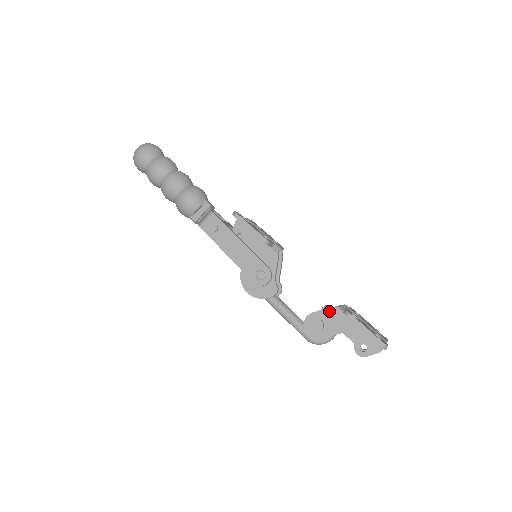
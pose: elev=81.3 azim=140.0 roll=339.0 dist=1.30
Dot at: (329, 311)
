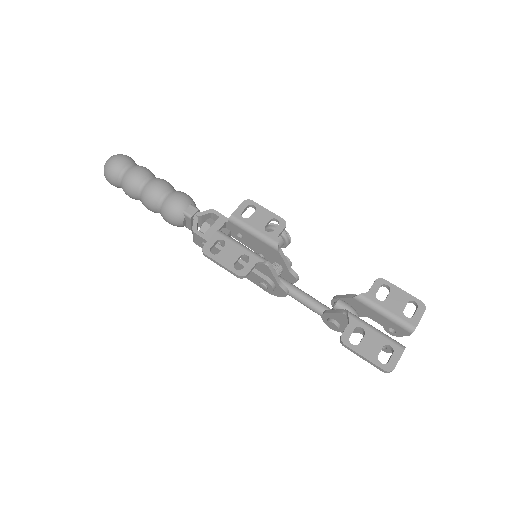
Dot at: (338, 315)
